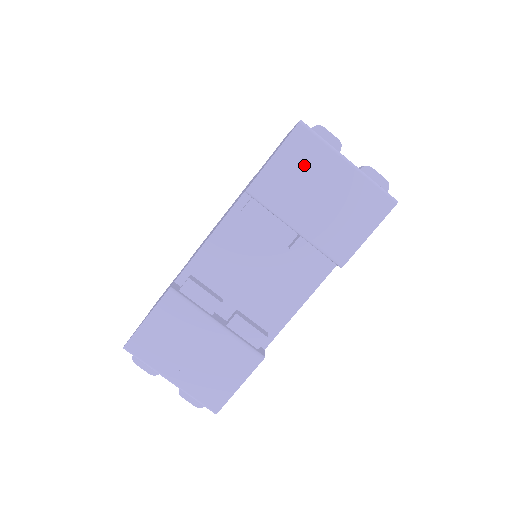
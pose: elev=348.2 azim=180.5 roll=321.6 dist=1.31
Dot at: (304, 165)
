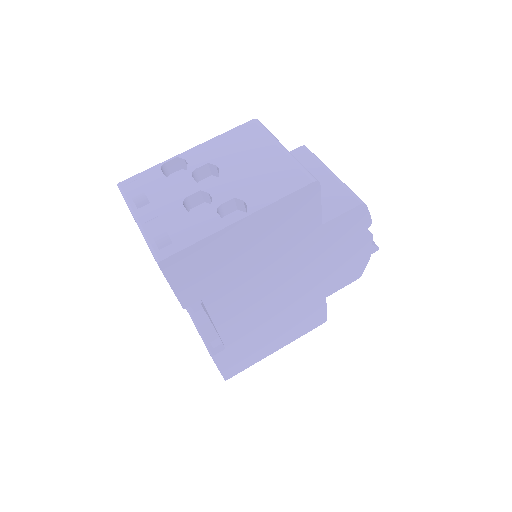
Dot at: occluded
